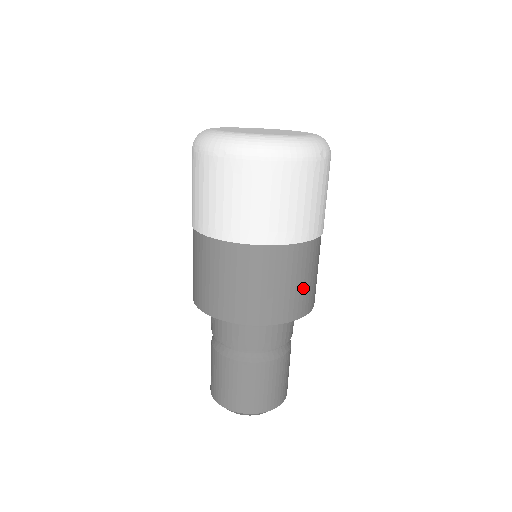
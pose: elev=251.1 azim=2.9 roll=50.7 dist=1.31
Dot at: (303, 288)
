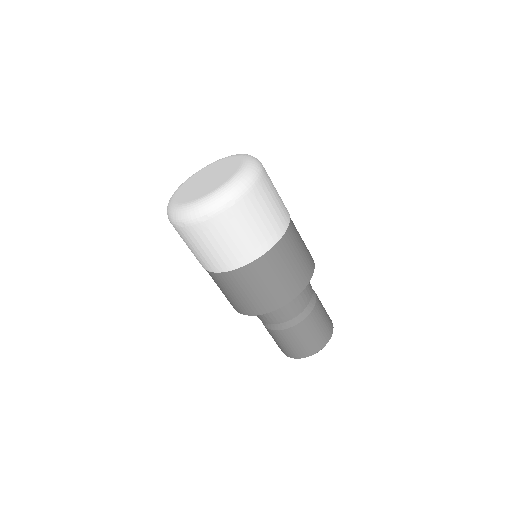
Dot at: occluded
